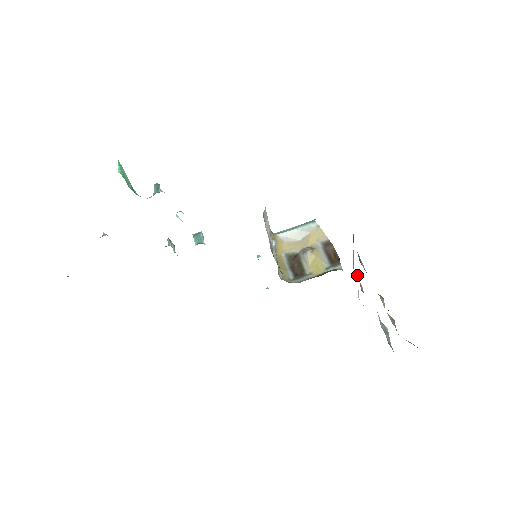
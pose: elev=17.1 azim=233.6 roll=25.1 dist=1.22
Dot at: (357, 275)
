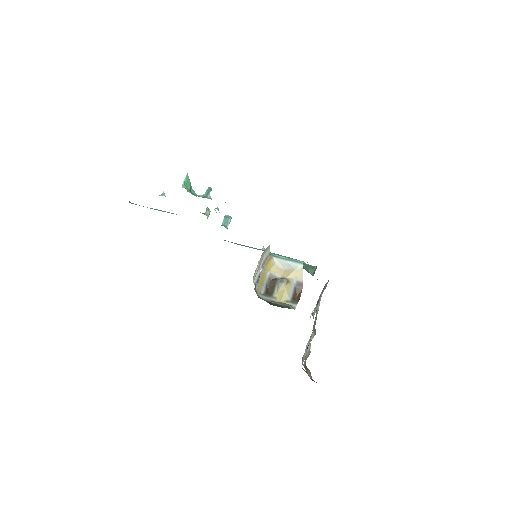
Dot at: occluded
